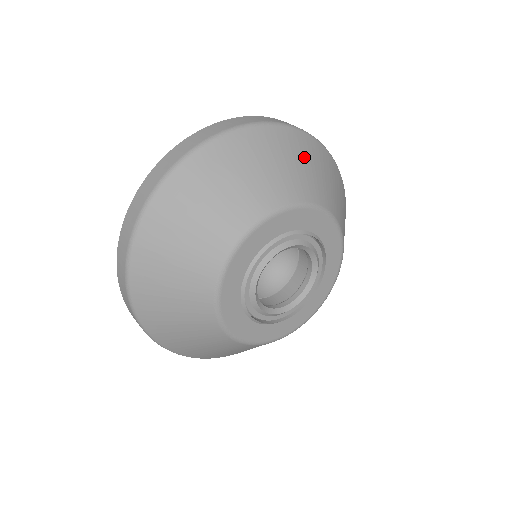
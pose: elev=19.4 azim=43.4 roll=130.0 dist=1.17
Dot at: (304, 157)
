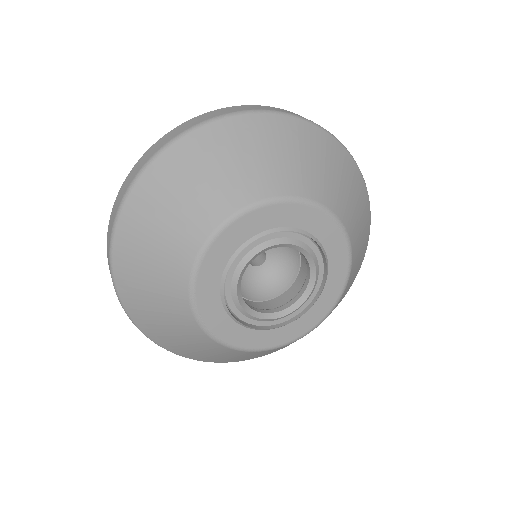
Dot at: (232, 150)
